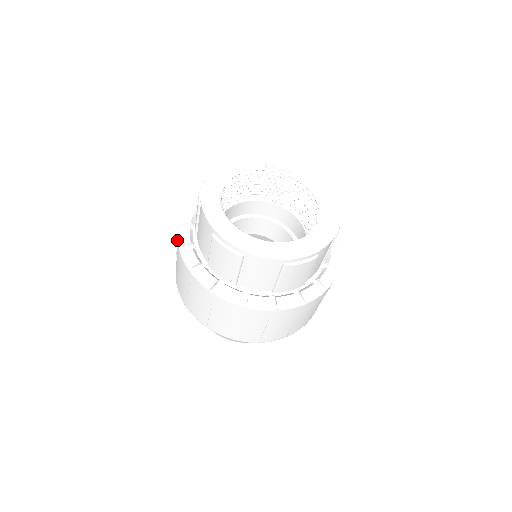
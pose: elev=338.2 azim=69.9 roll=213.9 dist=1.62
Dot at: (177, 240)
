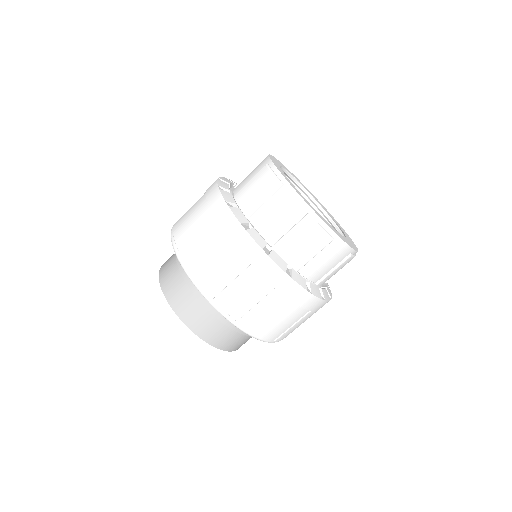
Dot at: (236, 217)
